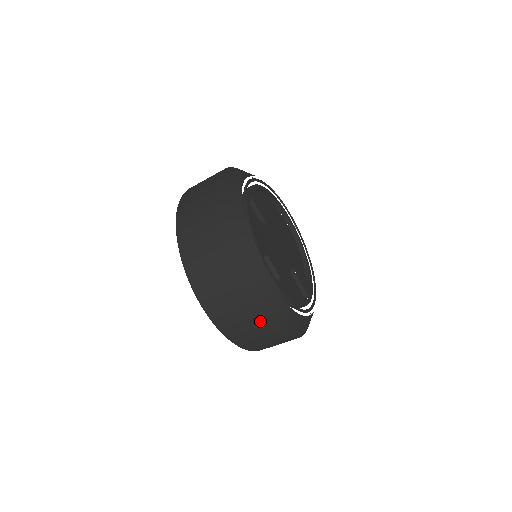
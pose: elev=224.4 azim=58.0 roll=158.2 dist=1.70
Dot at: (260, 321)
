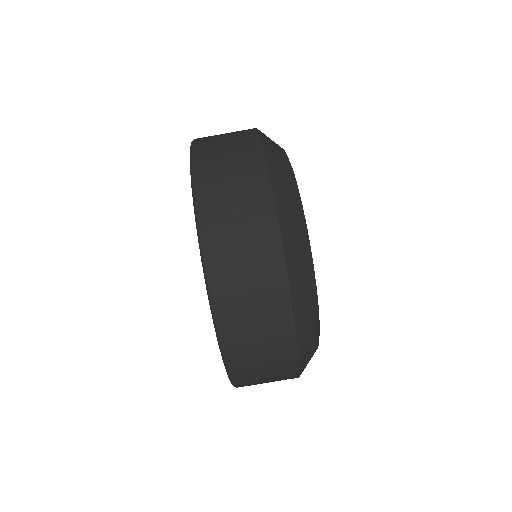
Dot at: (251, 135)
